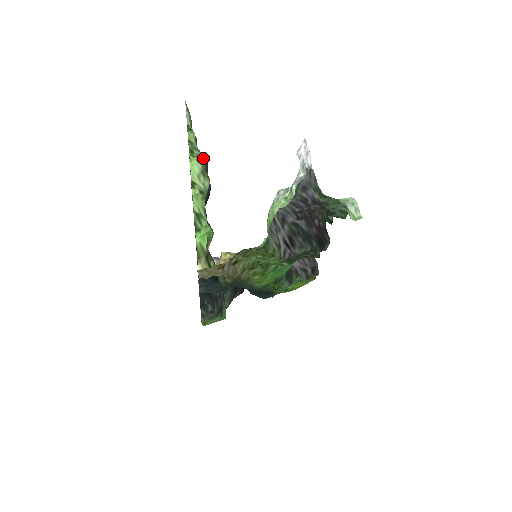
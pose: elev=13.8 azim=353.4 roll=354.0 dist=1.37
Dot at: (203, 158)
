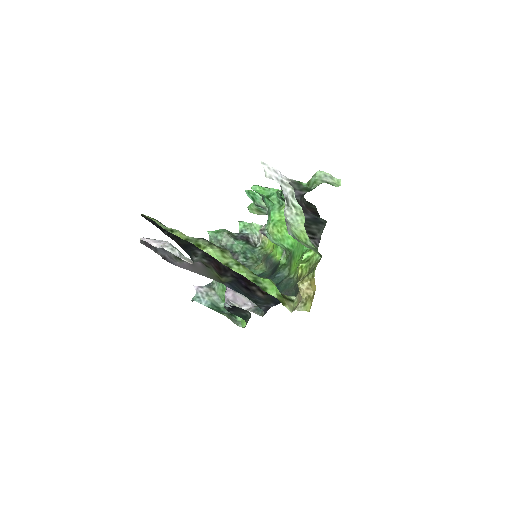
Dot at: (207, 241)
